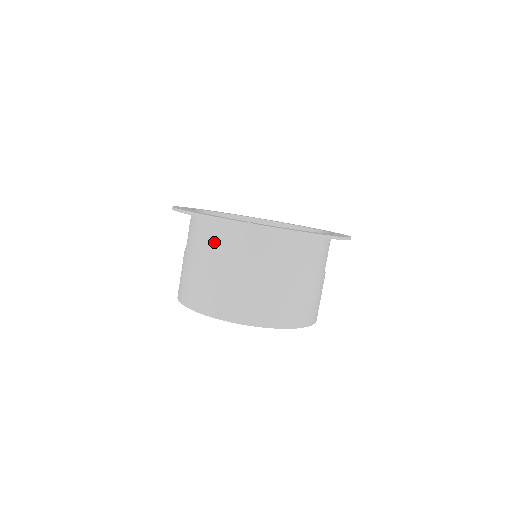
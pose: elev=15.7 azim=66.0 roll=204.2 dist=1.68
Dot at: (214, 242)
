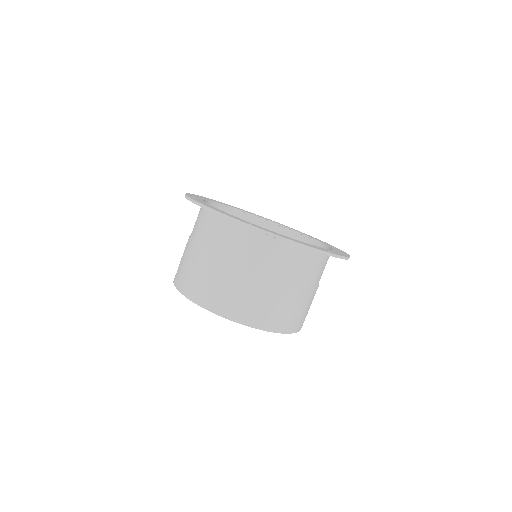
Dot at: (215, 235)
